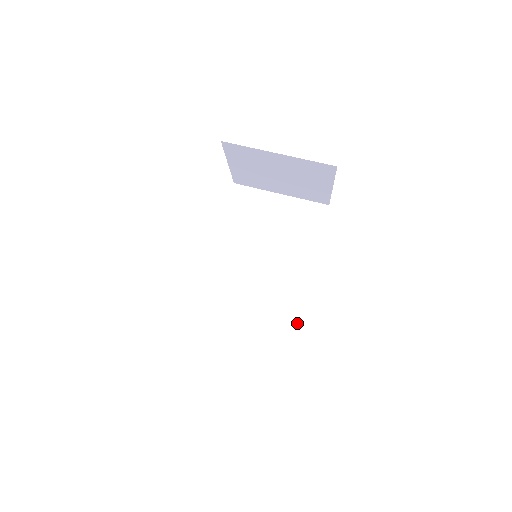
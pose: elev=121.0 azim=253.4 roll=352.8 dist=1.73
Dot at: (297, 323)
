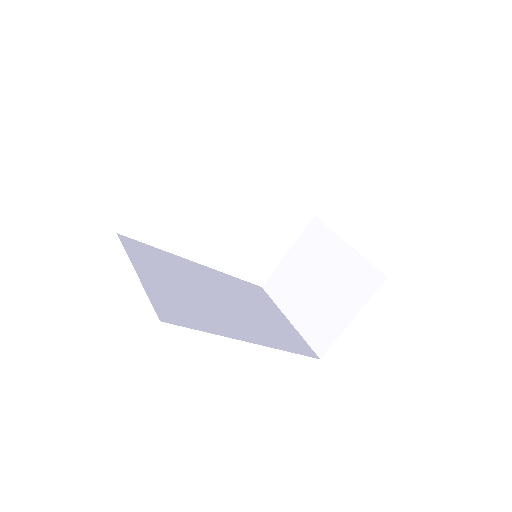
Dot at: (208, 331)
